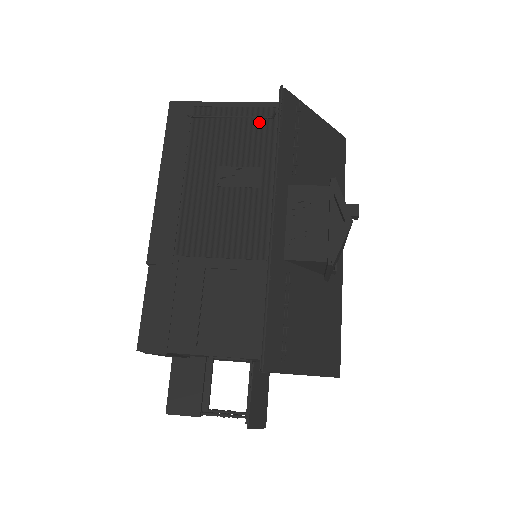
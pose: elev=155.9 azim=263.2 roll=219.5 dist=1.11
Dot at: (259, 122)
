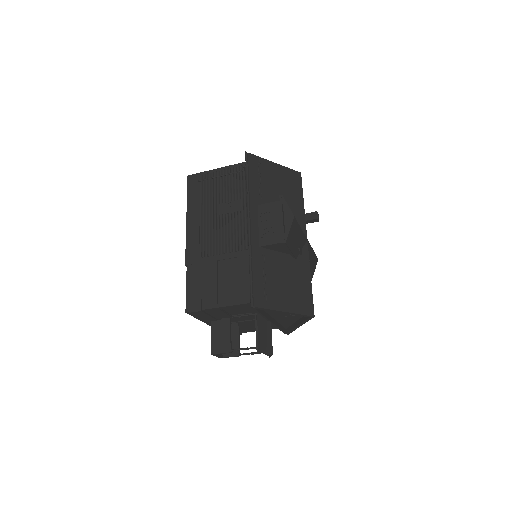
Dot at: (237, 175)
